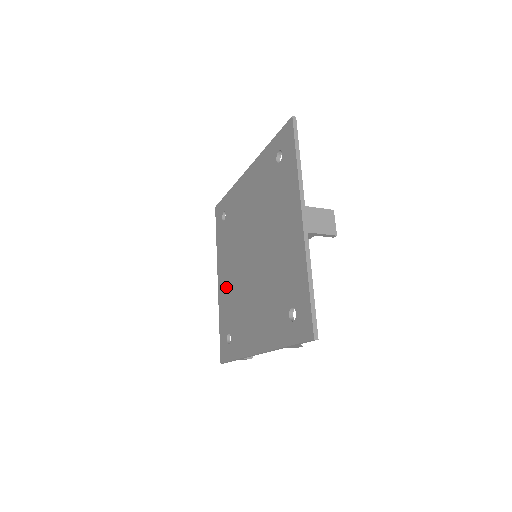
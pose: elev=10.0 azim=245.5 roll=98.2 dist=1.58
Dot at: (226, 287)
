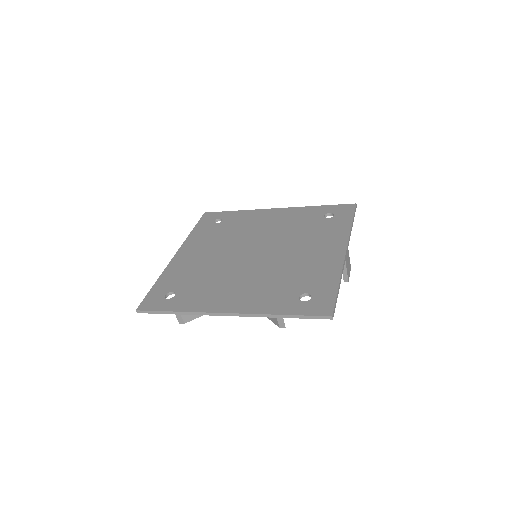
Dot at: (191, 261)
